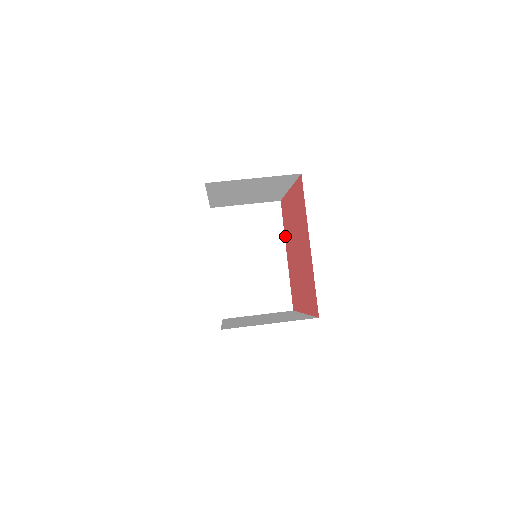
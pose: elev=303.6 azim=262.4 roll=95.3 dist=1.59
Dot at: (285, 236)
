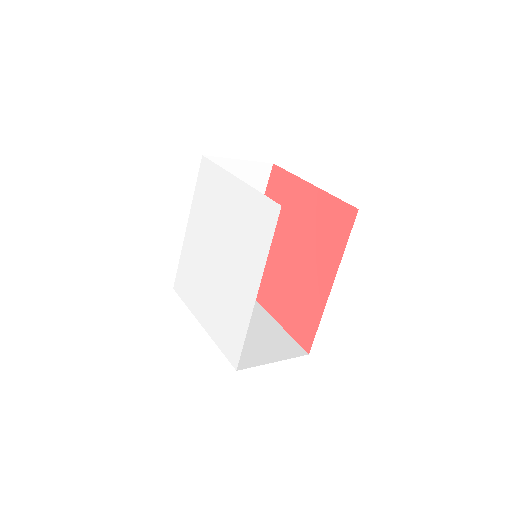
Dot at: (260, 299)
